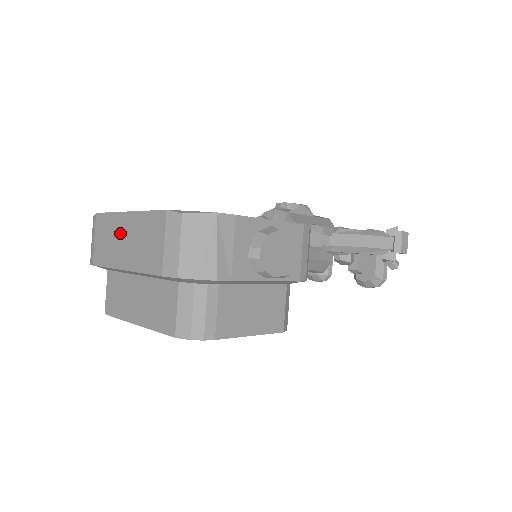
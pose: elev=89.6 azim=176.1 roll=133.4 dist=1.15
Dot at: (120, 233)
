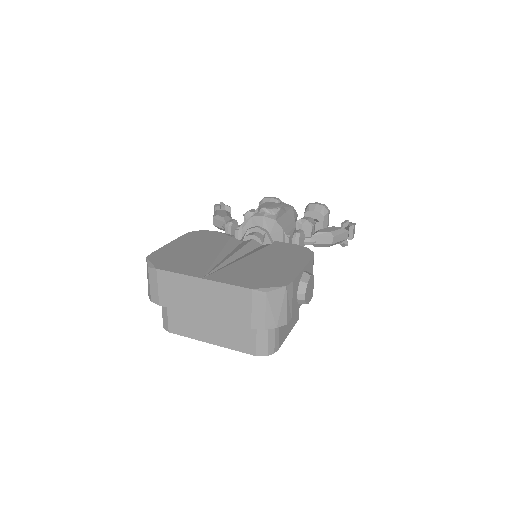
Dot at: (195, 291)
